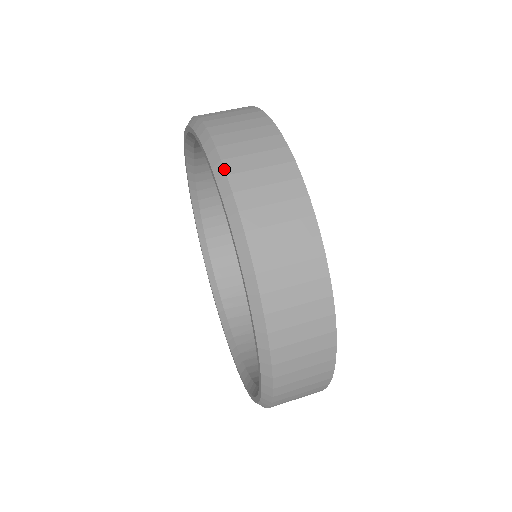
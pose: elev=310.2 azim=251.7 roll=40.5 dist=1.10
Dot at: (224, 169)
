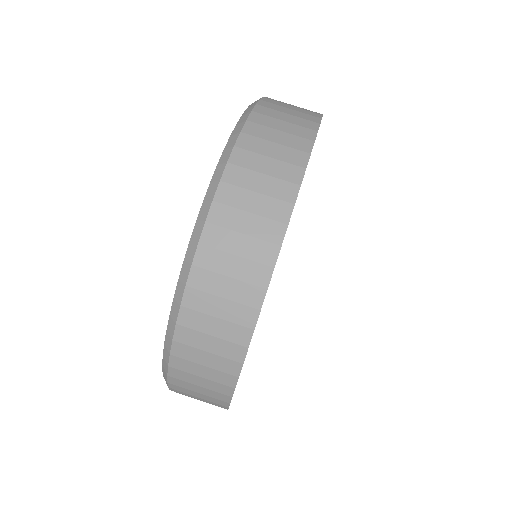
Dot at: (222, 173)
